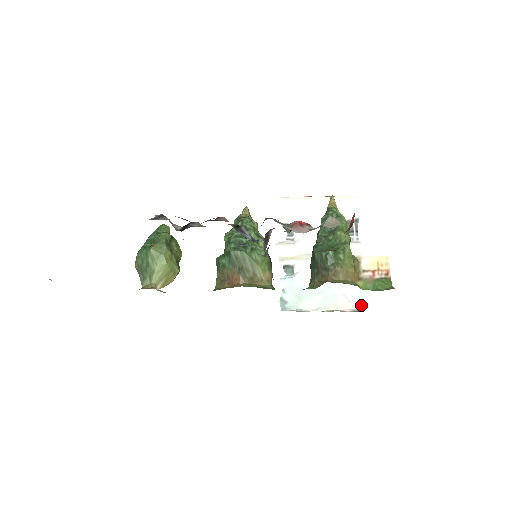
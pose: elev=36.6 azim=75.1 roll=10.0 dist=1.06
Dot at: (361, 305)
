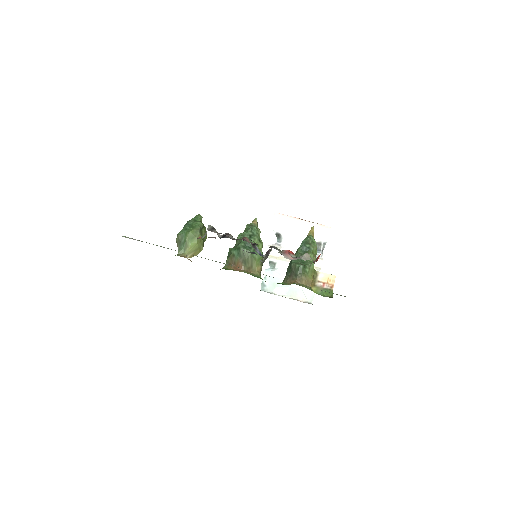
Dot at: (311, 300)
